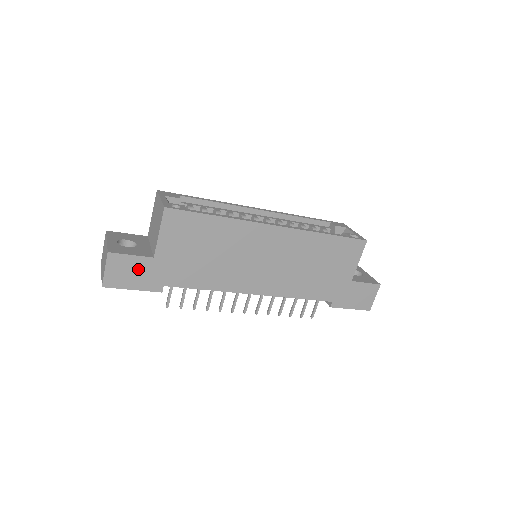
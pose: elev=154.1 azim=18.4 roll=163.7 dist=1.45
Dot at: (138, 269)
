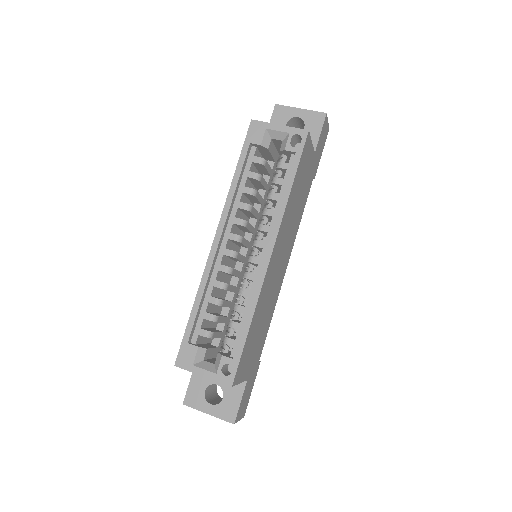
Dot at: (247, 391)
